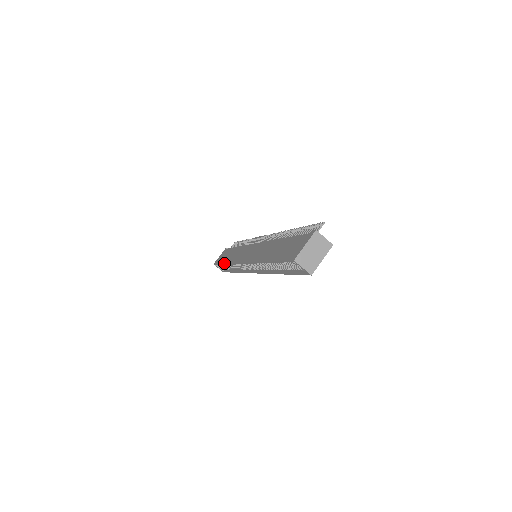
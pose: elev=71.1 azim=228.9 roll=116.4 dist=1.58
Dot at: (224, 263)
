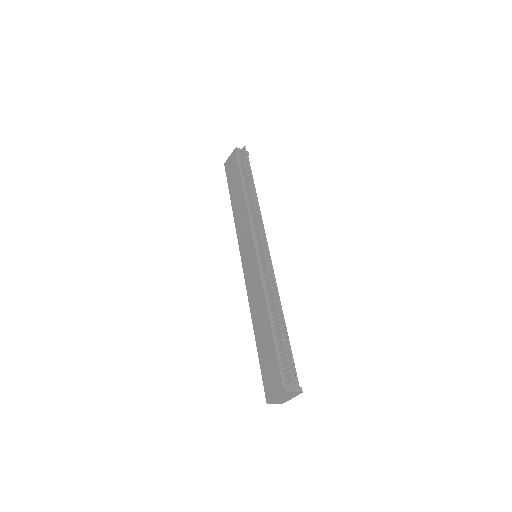
Dot at: (231, 204)
